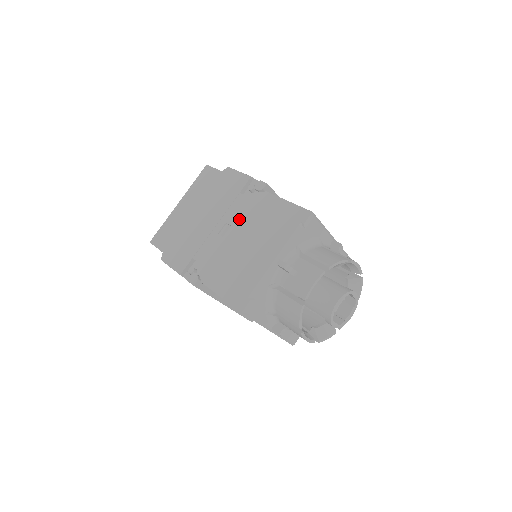
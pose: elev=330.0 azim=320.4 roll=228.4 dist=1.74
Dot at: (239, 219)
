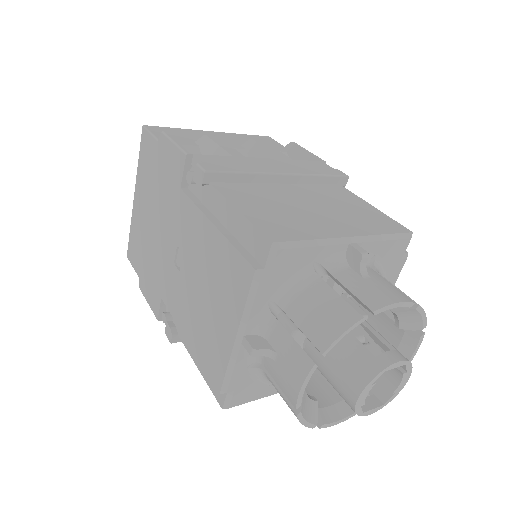
Dot at: (188, 242)
